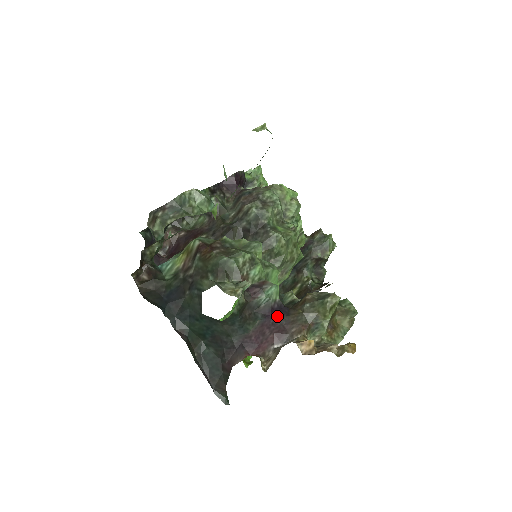
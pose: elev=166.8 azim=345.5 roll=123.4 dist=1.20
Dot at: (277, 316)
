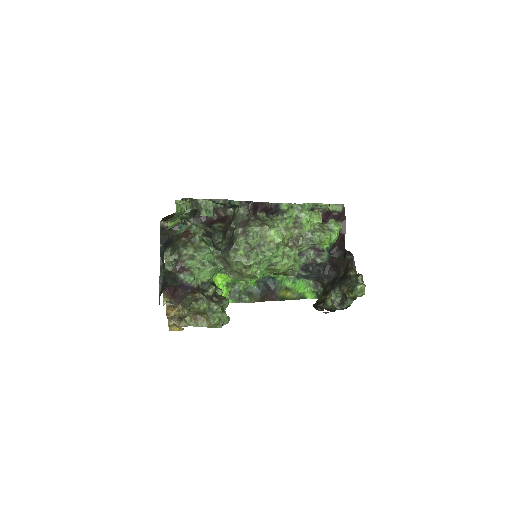
Dot at: (182, 289)
